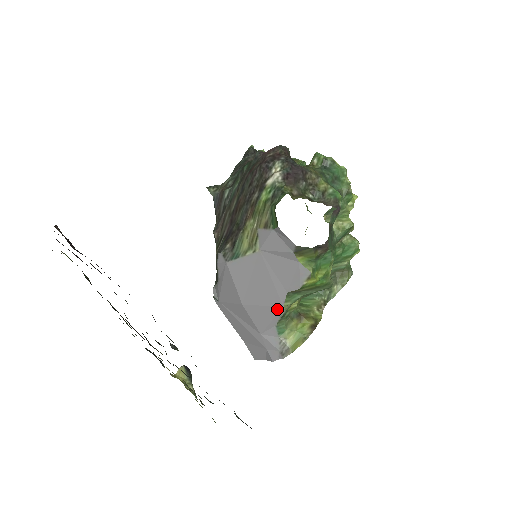
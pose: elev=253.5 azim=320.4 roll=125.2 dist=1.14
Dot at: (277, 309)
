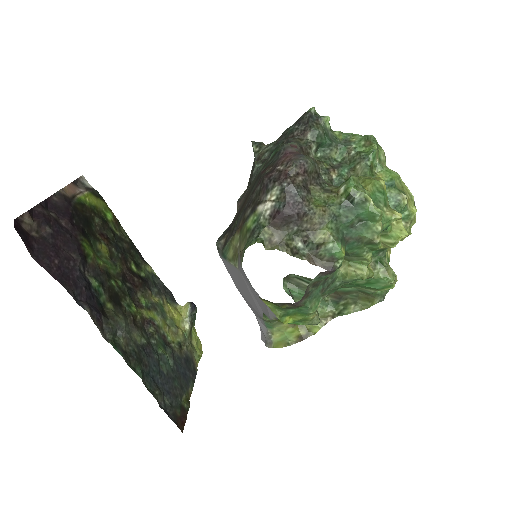
Dot at: (259, 315)
